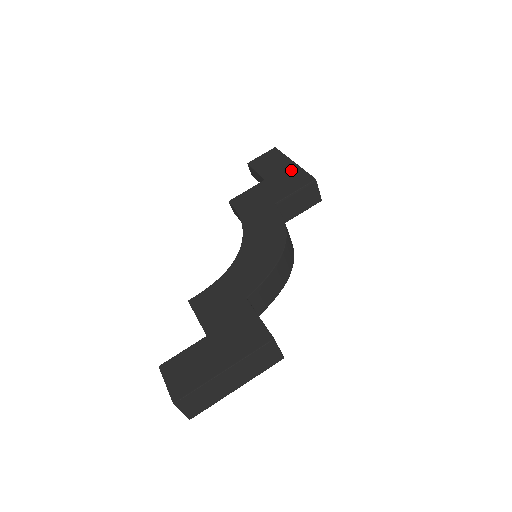
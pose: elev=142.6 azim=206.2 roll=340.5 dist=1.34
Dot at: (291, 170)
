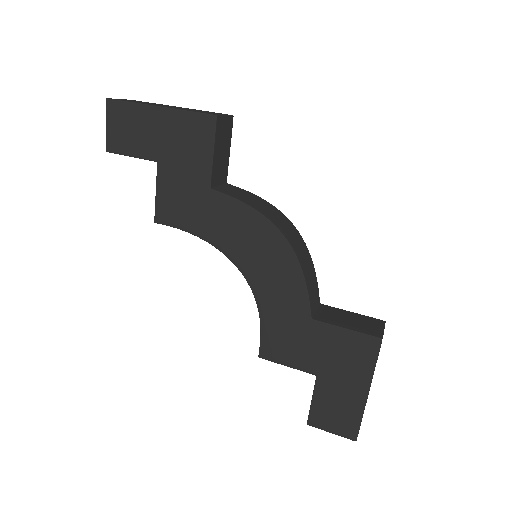
Dot at: (171, 124)
